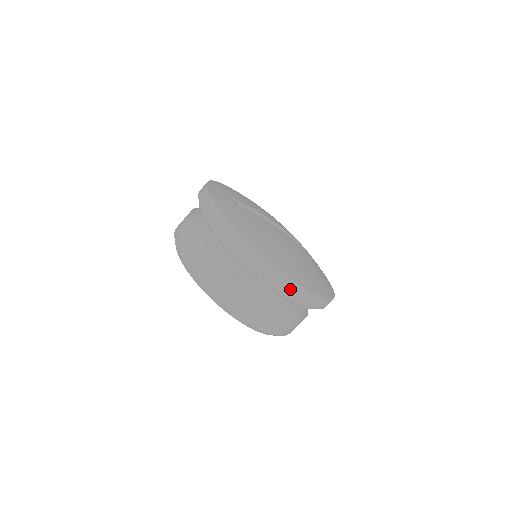
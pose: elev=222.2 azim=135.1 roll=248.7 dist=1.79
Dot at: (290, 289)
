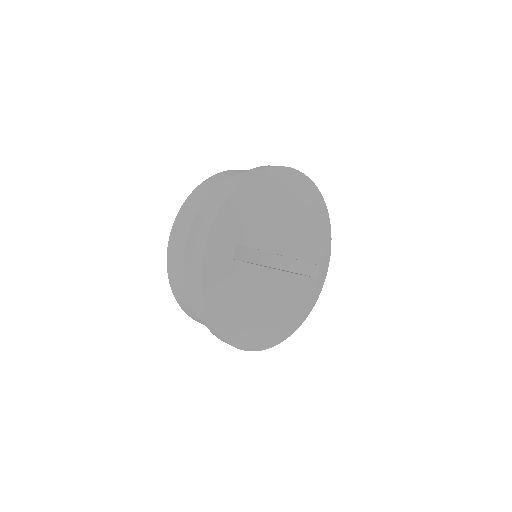
Dot at: occluded
